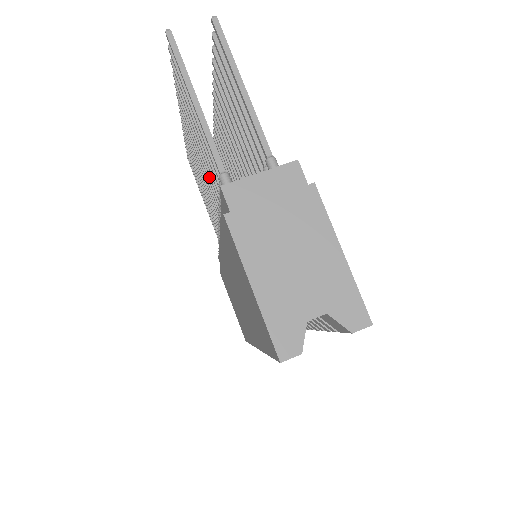
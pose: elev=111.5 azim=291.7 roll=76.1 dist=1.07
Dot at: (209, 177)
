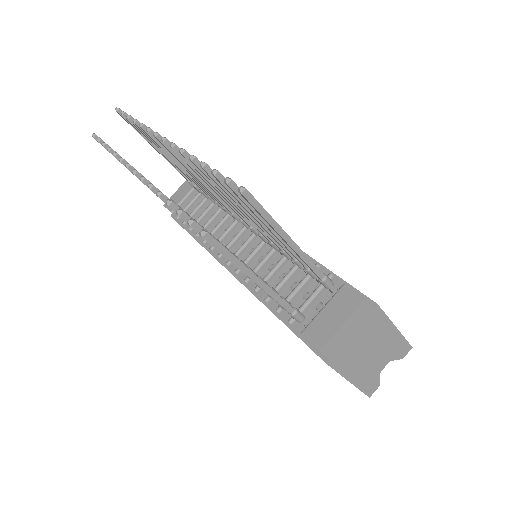
Dot at: occluded
